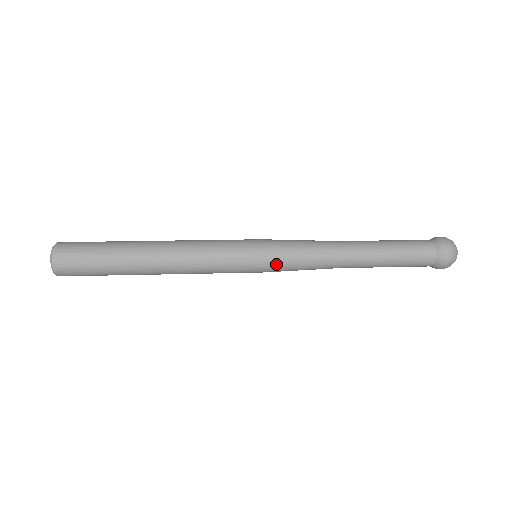
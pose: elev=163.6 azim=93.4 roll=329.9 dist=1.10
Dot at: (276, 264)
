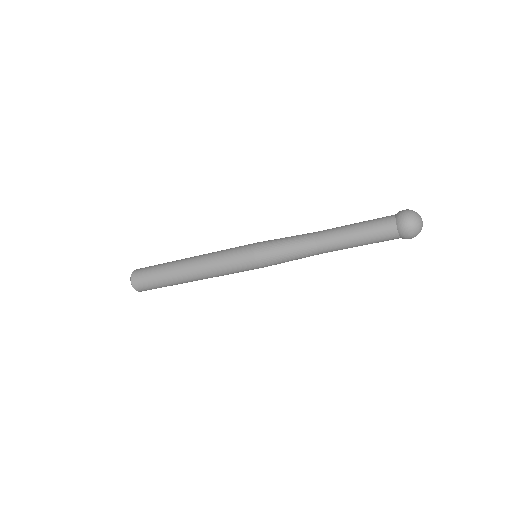
Dot at: (264, 245)
